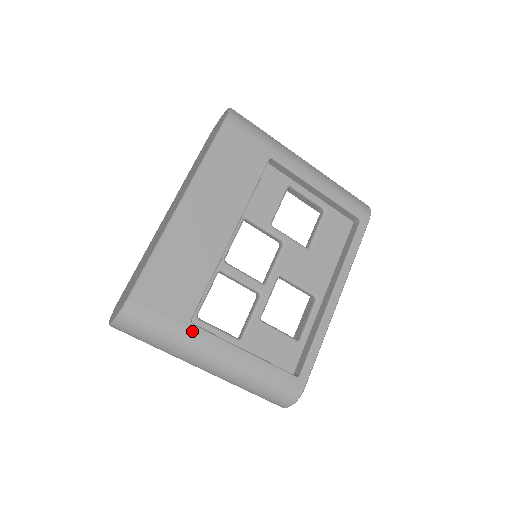
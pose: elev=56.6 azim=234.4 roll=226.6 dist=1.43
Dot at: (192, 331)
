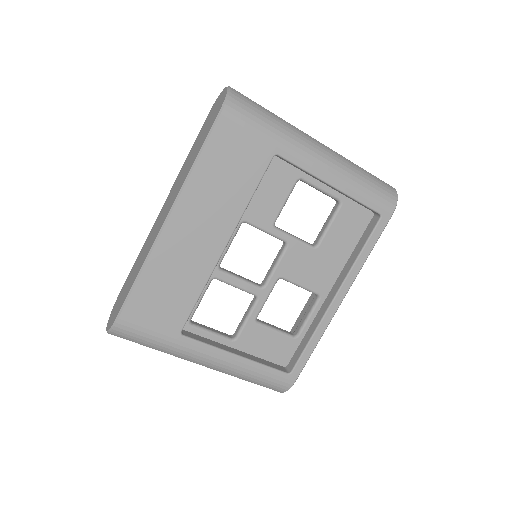
Dot at: (182, 342)
